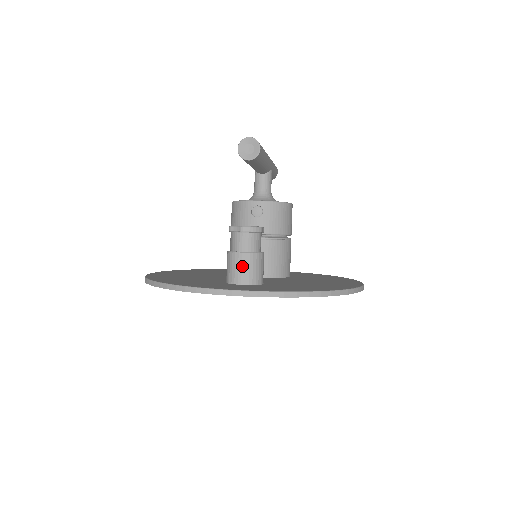
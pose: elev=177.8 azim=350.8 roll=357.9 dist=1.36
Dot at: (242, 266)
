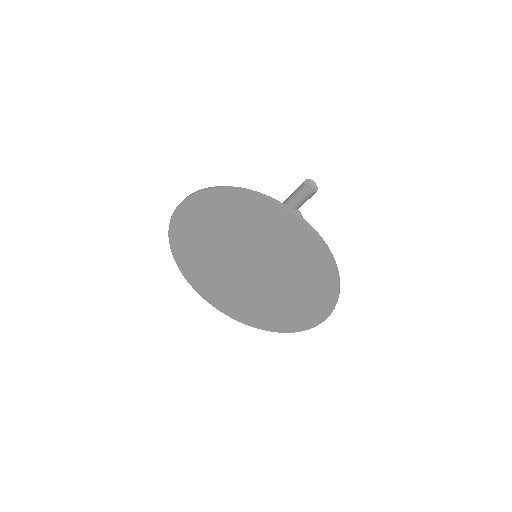
Dot at: occluded
